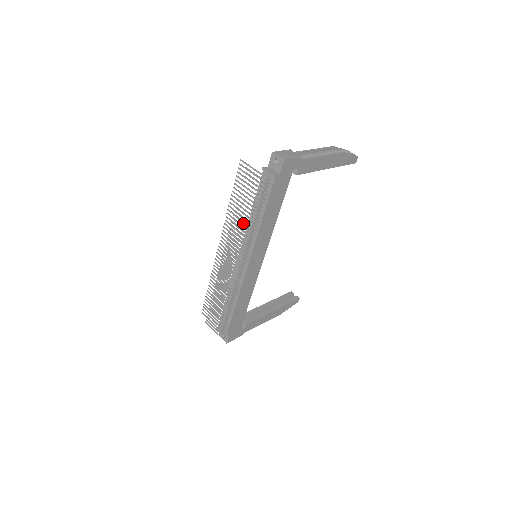
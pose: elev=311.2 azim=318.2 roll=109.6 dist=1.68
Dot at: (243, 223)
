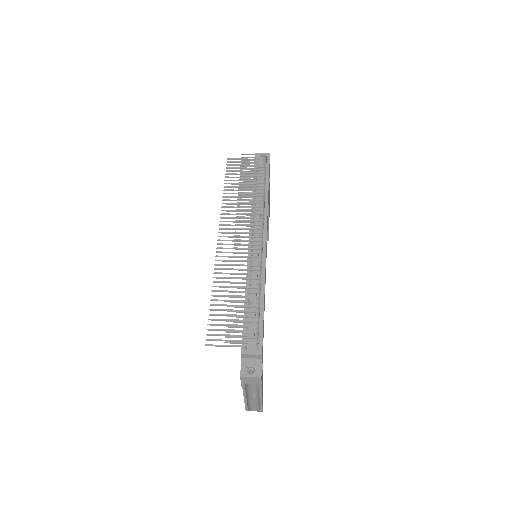
Dot at: (255, 192)
